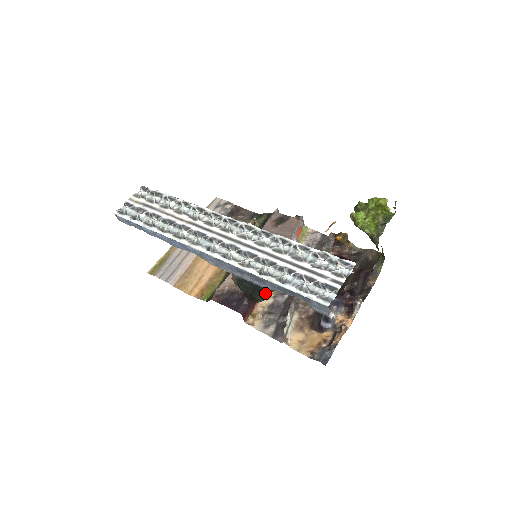
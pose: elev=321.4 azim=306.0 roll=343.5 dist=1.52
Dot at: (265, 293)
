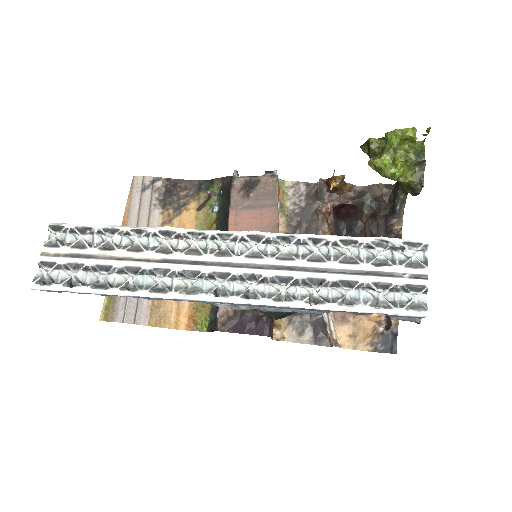
Dot at: occluded
